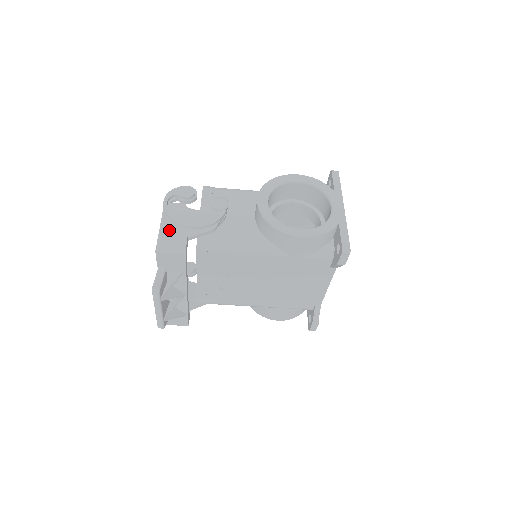
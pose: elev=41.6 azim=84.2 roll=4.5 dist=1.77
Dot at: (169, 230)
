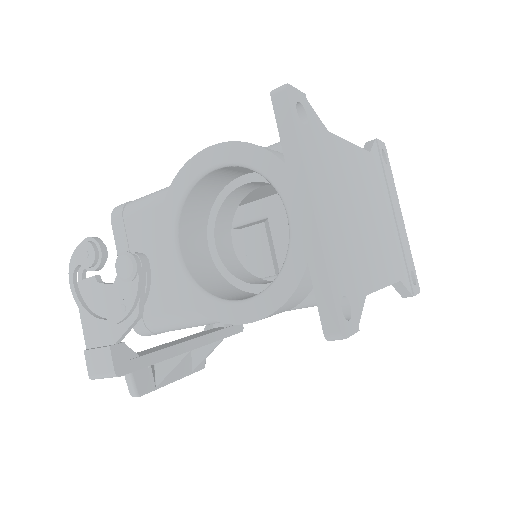
Dot at: (93, 335)
